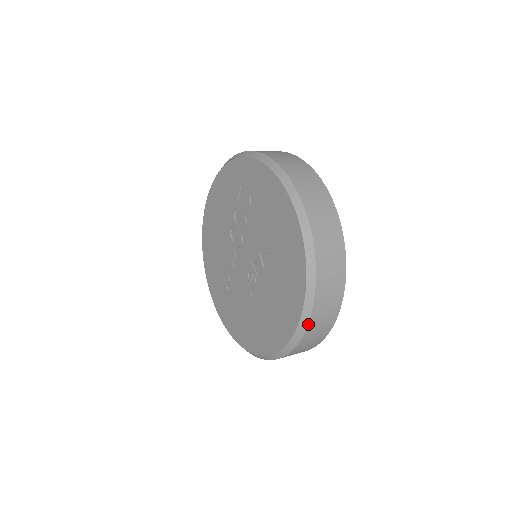
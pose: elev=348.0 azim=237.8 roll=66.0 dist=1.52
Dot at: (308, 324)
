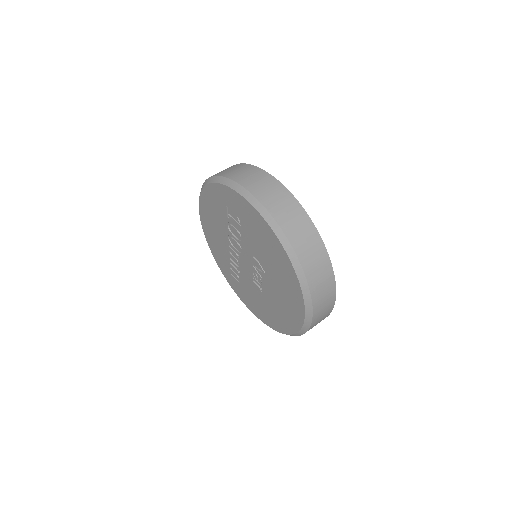
Dot at: (312, 320)
